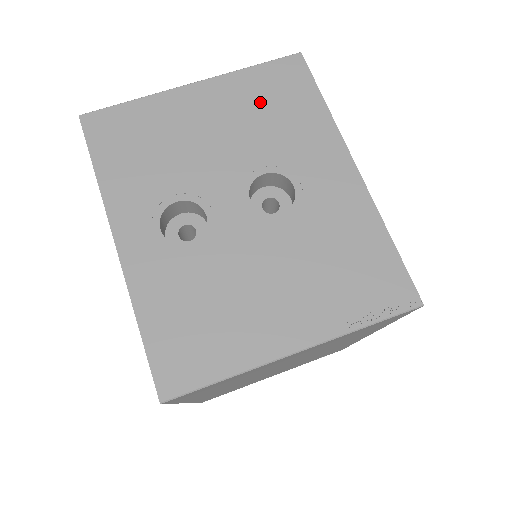
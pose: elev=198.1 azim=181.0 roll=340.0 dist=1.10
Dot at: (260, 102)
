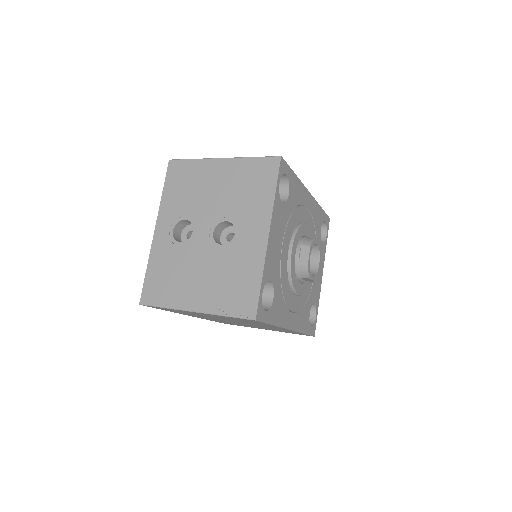
Dot at: (245, 180)
